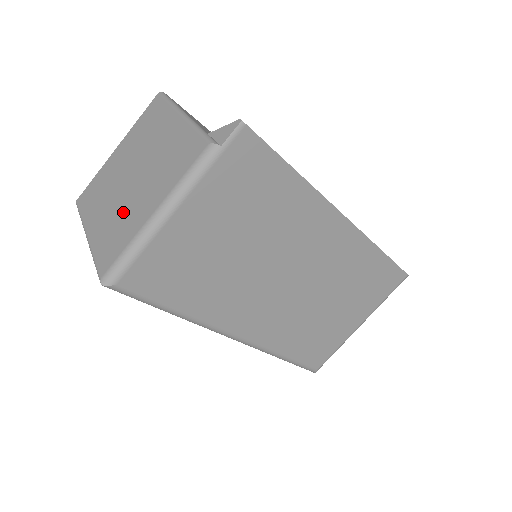
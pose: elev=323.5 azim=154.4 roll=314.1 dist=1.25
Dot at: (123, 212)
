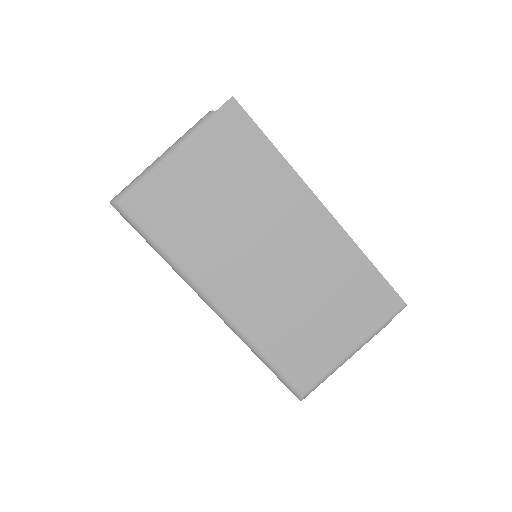
Dot at: occluded
